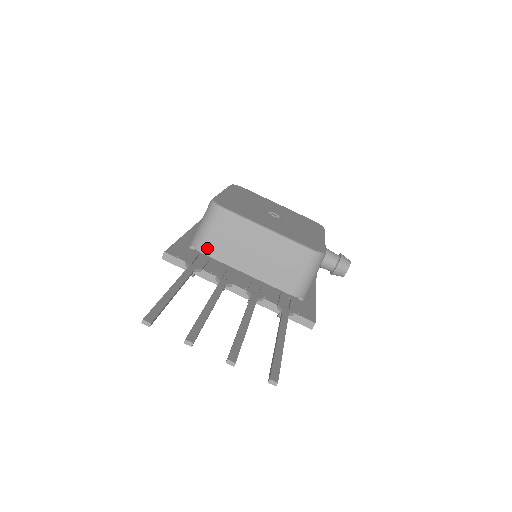
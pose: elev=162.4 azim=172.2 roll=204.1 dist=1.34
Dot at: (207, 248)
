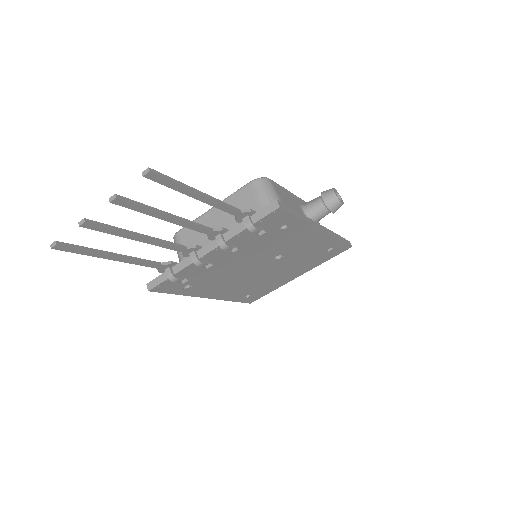
Dot at: occluded
